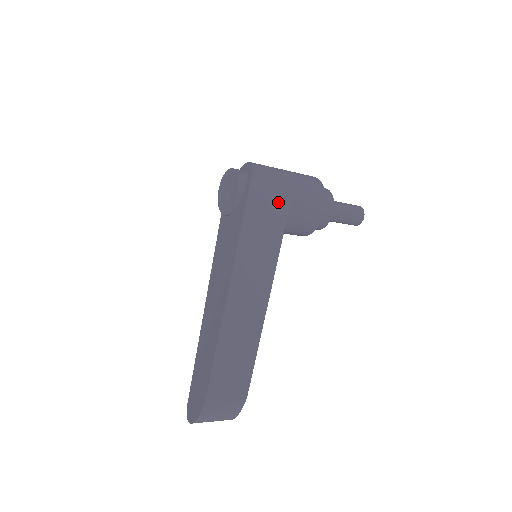
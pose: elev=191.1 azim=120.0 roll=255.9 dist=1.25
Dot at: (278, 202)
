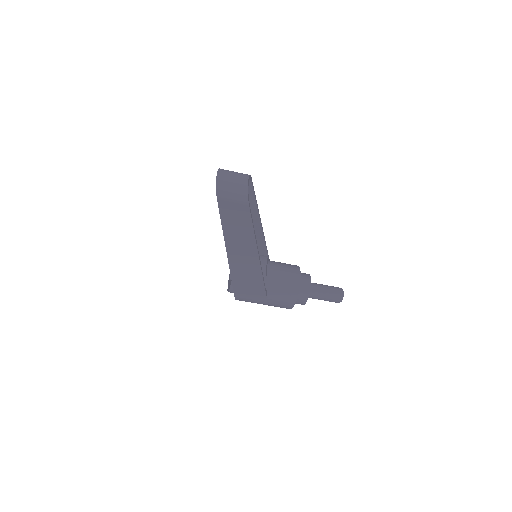
Dot at: occluded
